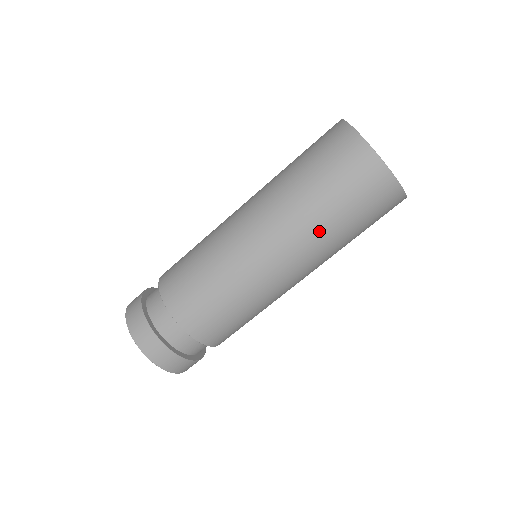
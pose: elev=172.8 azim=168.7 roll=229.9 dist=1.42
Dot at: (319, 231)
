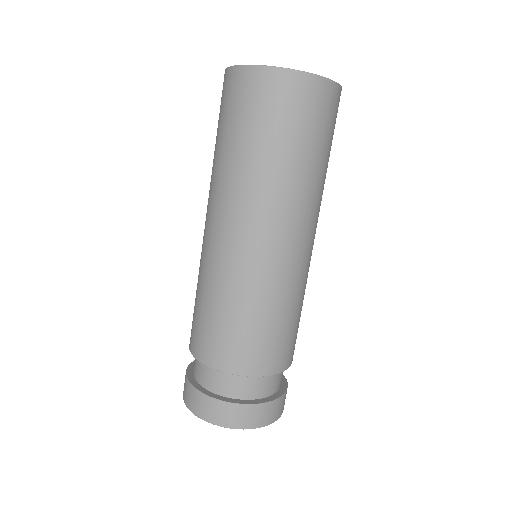
Dot at: (307, 185)
